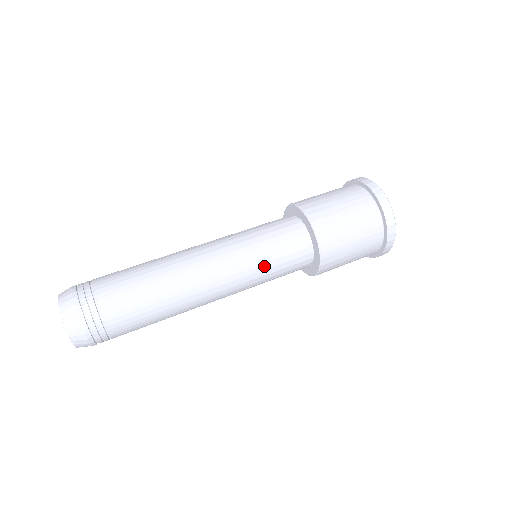
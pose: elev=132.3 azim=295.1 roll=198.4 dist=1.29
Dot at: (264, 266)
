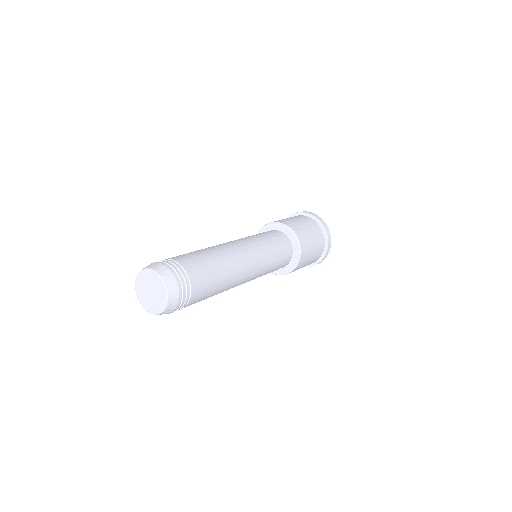
Dot at: (270, 251)
